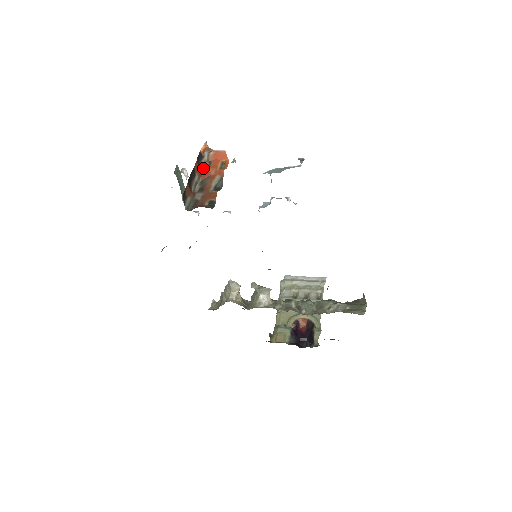
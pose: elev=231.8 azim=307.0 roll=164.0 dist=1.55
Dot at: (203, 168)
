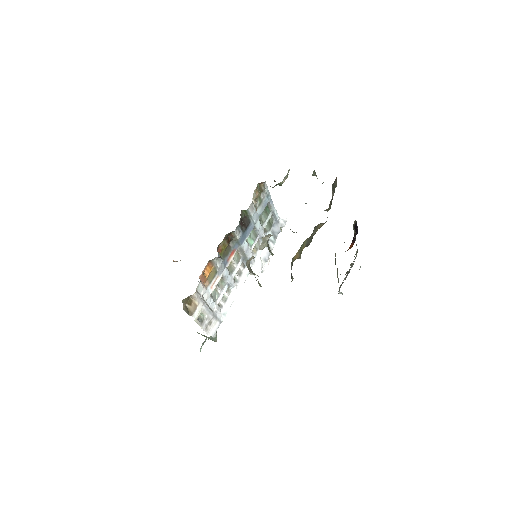
Dot at: occluded
